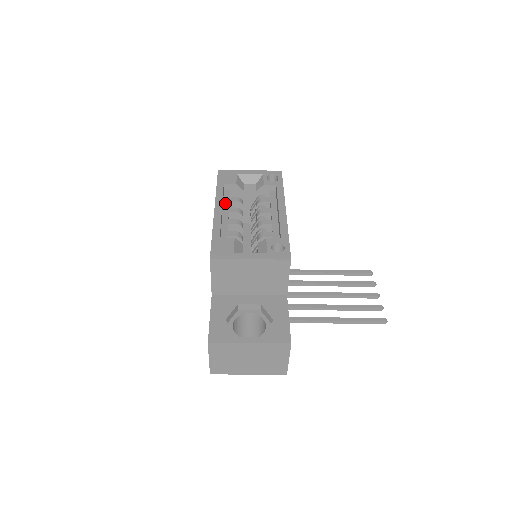
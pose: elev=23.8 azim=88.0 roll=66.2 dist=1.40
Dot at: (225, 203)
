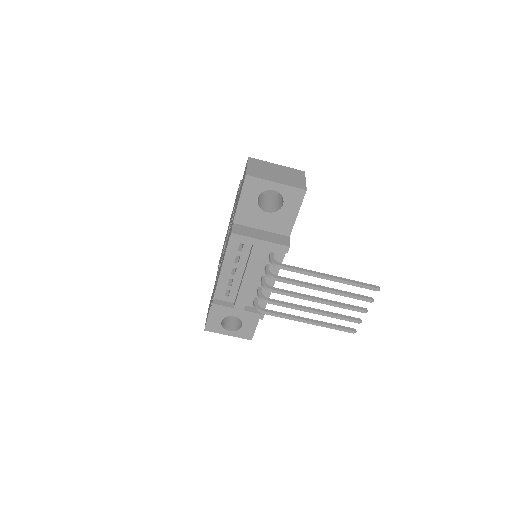
Dot at: occluded
